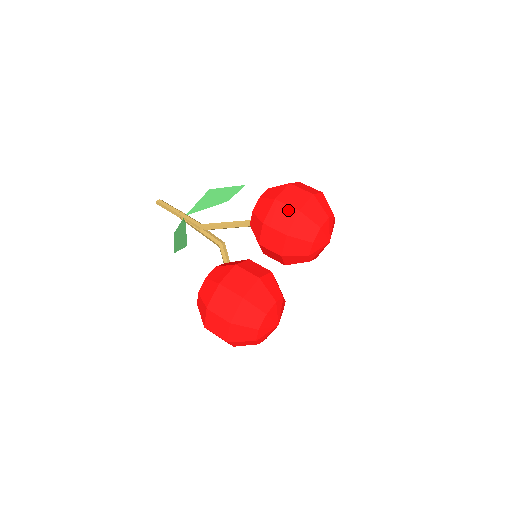
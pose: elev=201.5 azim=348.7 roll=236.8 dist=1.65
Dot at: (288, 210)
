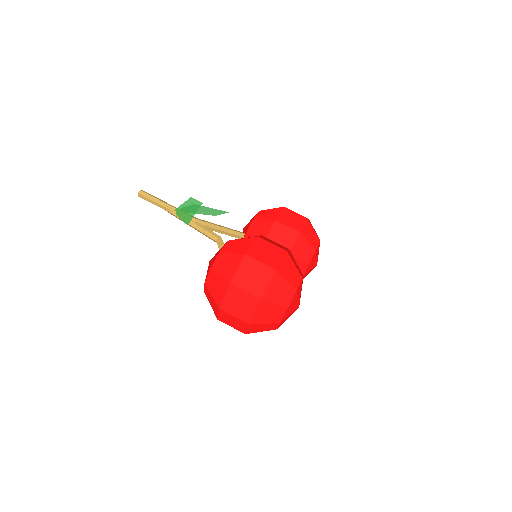
Dot at: (298, 216)
